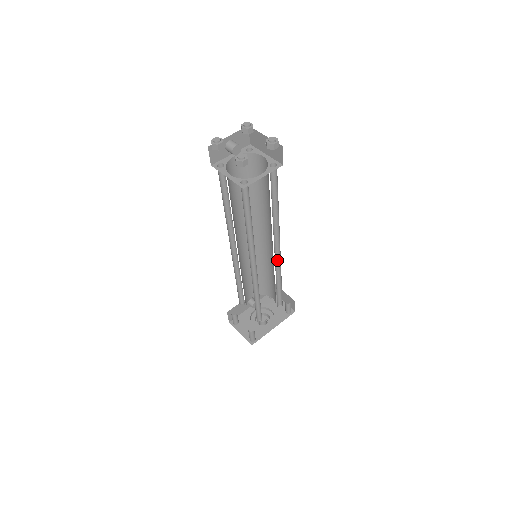
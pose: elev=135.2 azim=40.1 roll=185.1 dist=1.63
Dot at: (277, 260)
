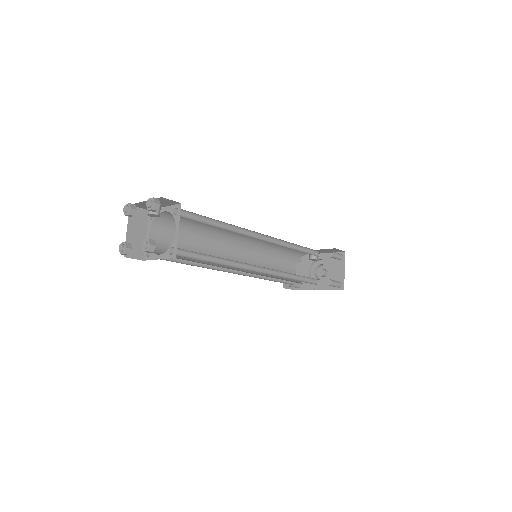
Dot at: occluded
